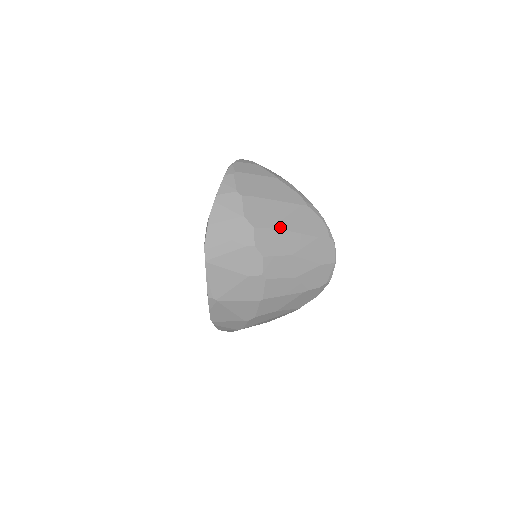
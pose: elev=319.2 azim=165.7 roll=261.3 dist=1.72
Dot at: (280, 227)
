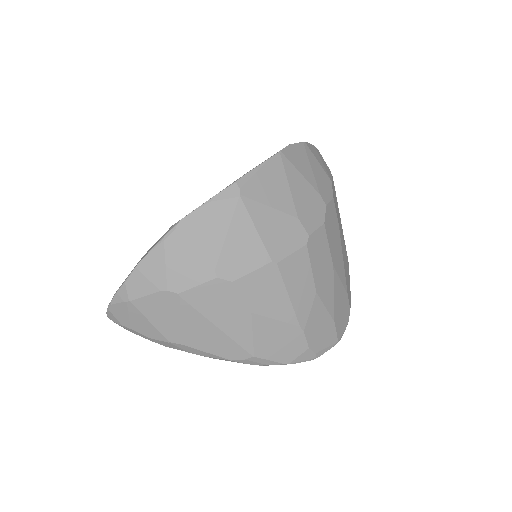
Dot at: (340, 234)
